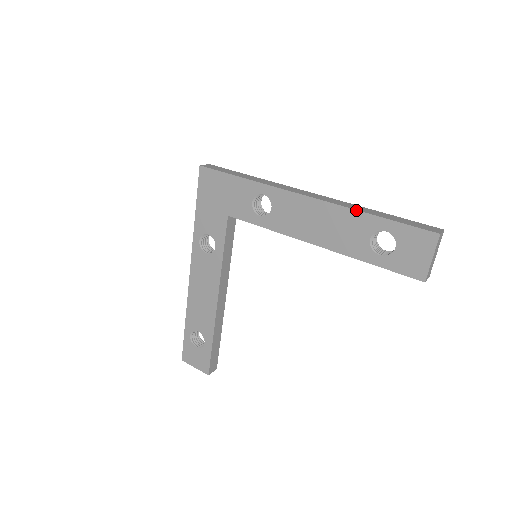
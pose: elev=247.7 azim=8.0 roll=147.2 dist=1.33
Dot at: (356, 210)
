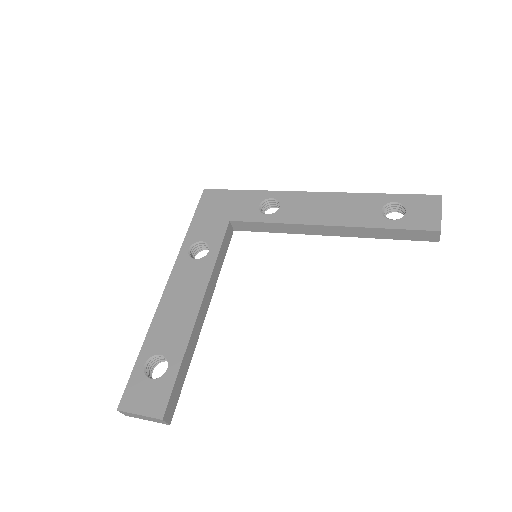
Dot at: (364, 193)
